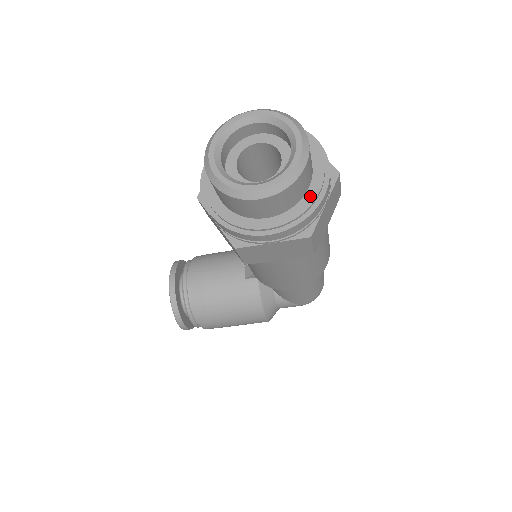
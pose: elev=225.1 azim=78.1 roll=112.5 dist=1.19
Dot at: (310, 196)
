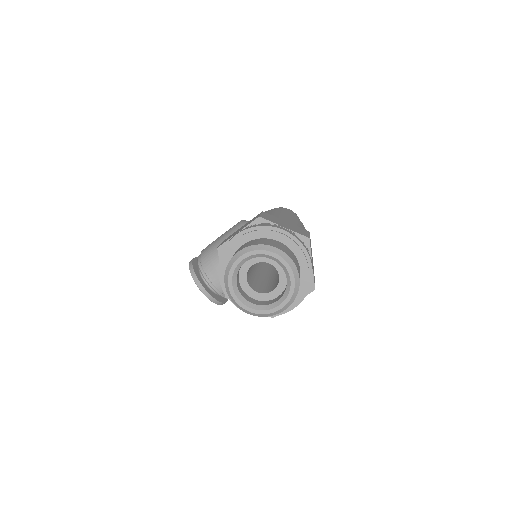
Dot at: (304, 275)
